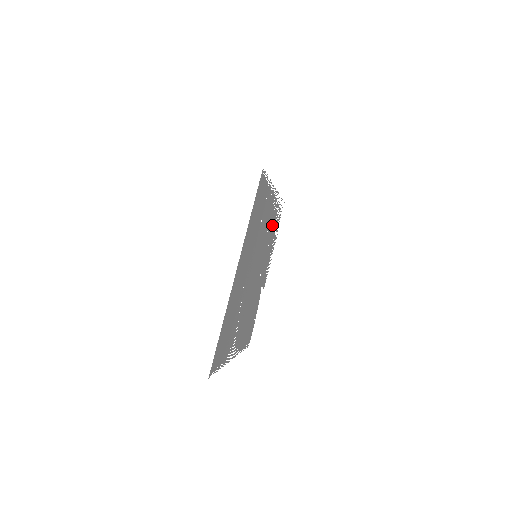
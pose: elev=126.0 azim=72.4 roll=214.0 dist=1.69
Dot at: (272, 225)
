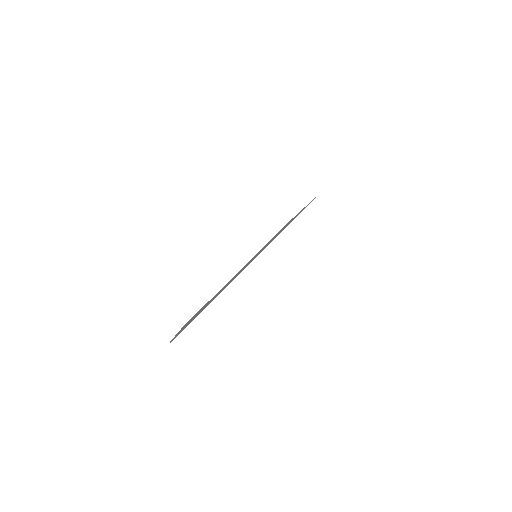
Dot at: occluded
